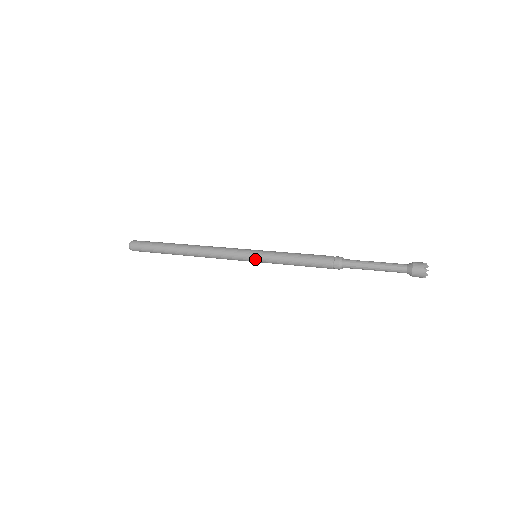
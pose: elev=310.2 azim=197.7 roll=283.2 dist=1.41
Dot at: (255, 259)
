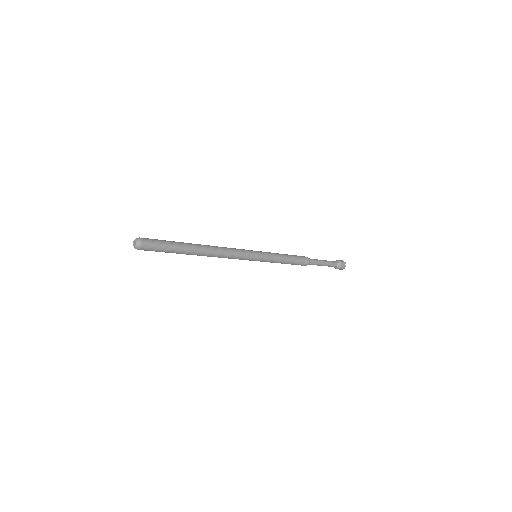
Dot at: (259, 260)
